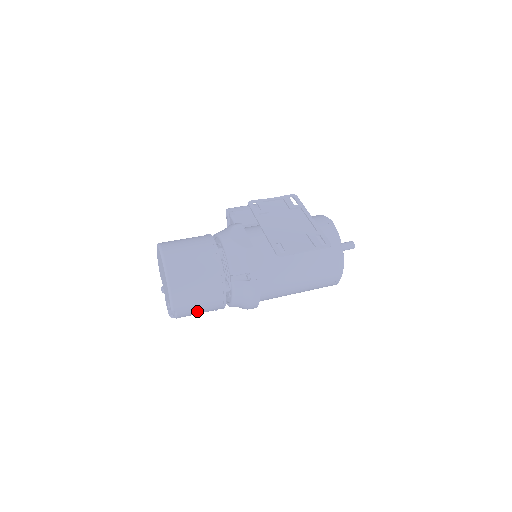
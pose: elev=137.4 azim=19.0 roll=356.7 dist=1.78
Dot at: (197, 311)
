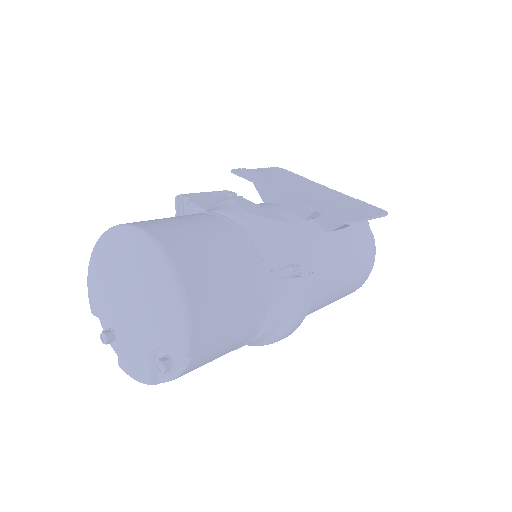
Dot at: (216, 353)
